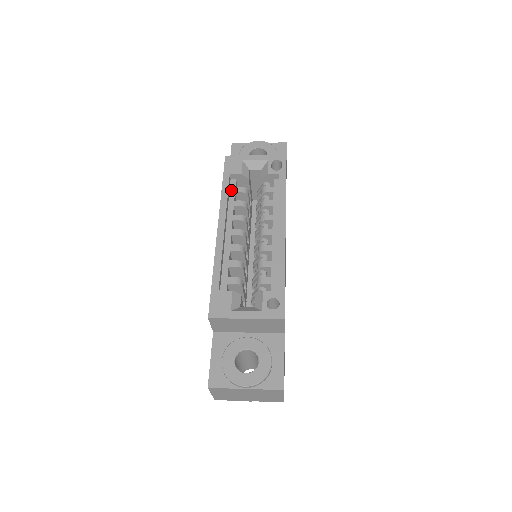
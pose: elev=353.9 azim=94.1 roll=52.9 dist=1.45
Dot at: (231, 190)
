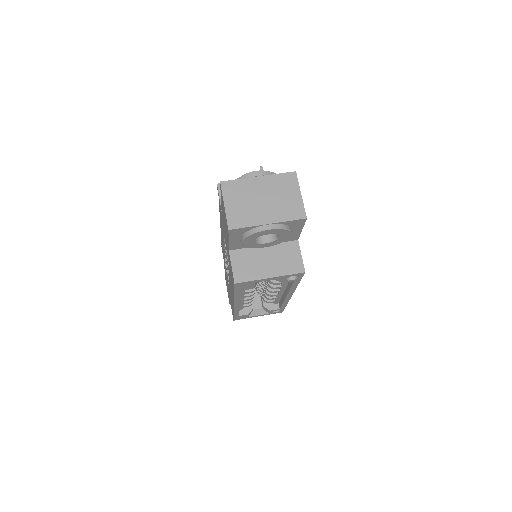
Dot at: occluded
